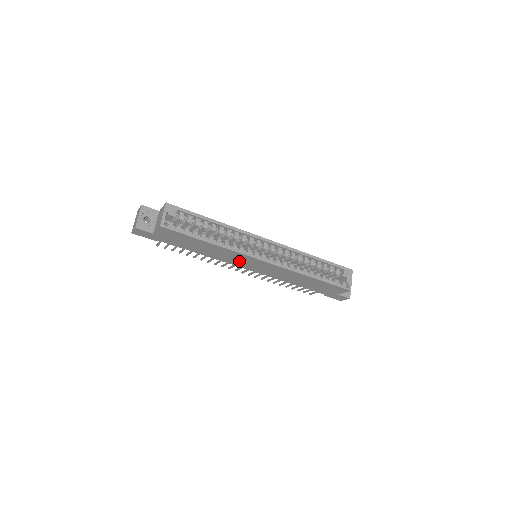
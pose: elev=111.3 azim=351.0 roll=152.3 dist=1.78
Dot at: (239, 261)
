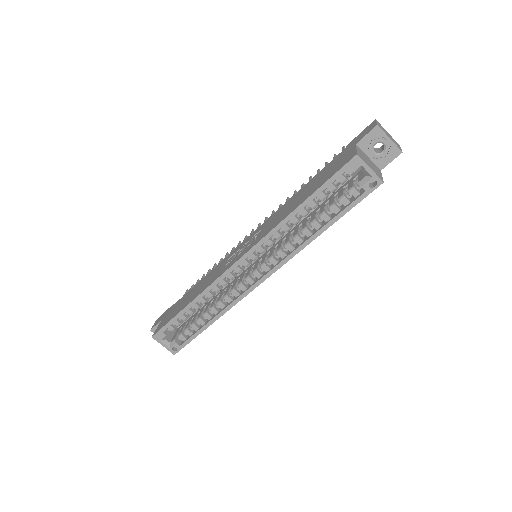
Dot at: occluded
